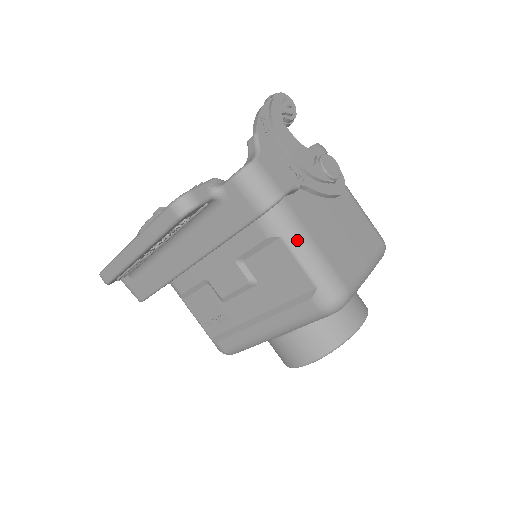
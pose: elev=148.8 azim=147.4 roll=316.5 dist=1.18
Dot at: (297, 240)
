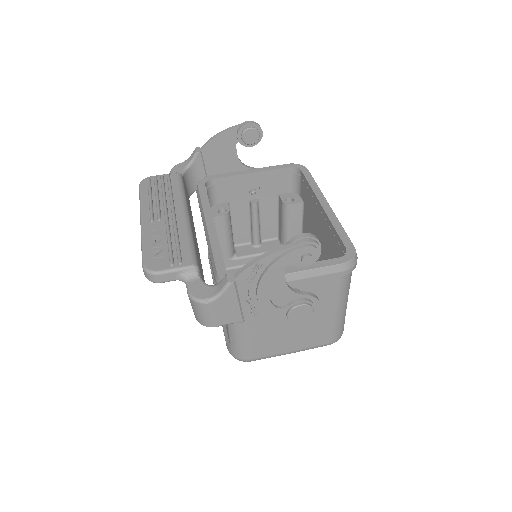
Dot at: (234, 324)
